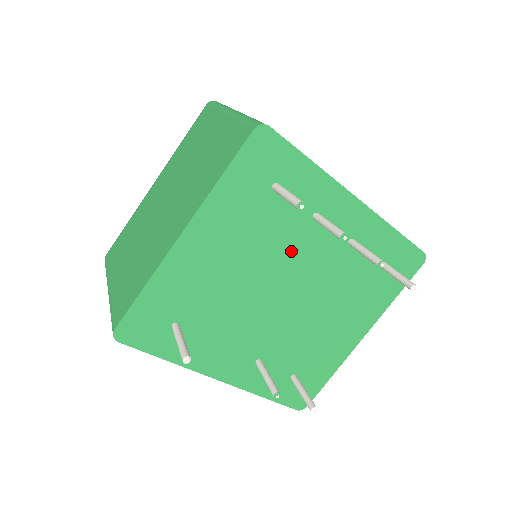
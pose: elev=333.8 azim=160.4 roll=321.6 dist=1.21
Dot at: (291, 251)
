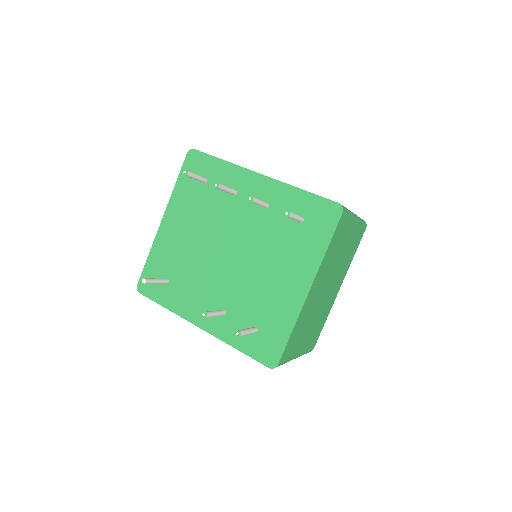
Dot at: (225, 220)
